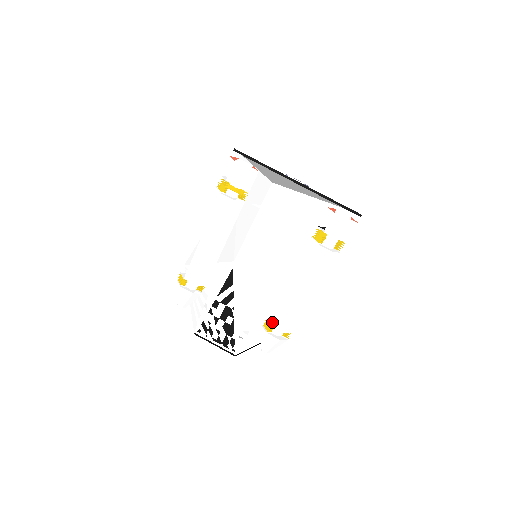
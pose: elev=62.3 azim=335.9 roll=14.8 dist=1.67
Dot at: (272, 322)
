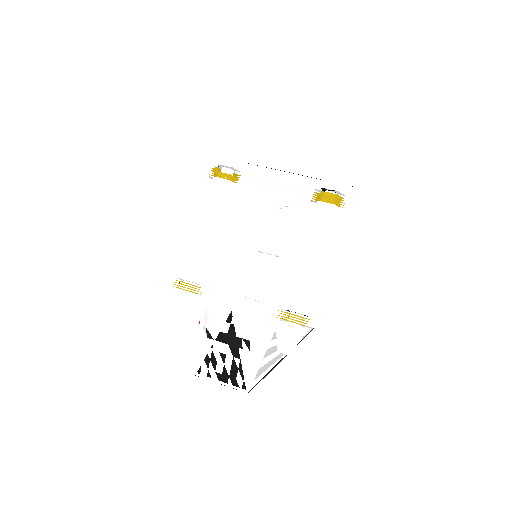
Dot at: (286, 310)
